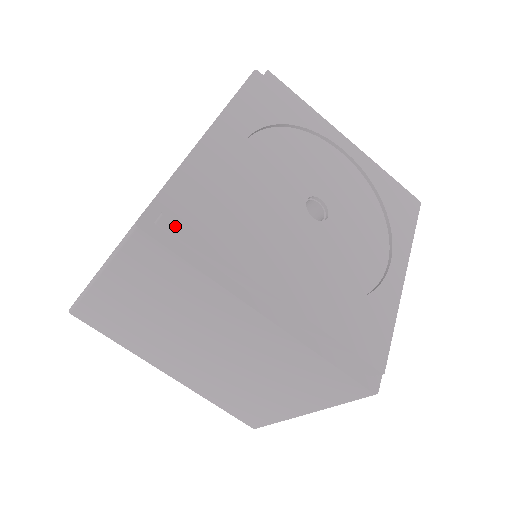
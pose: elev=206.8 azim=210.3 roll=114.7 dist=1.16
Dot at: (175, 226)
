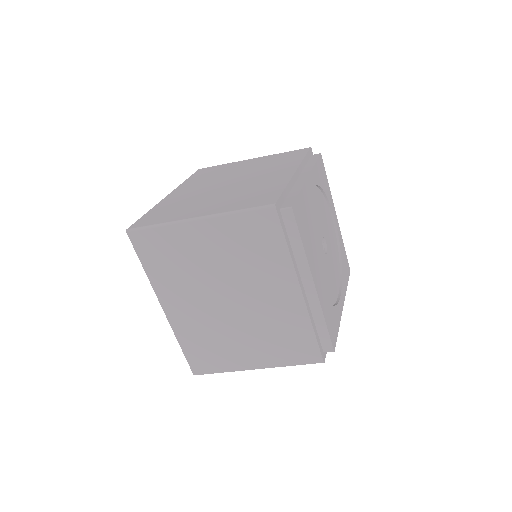
Dot at: (293, 217)
